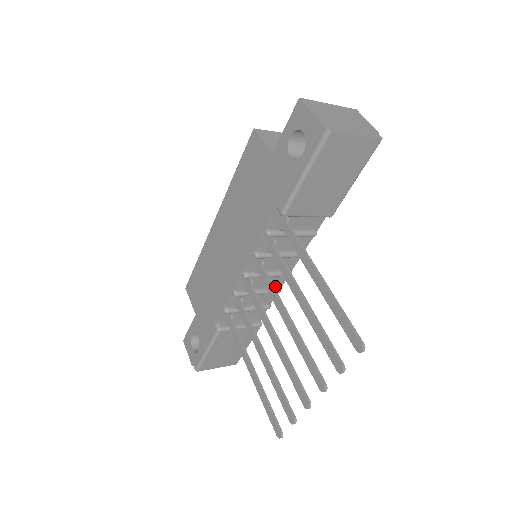
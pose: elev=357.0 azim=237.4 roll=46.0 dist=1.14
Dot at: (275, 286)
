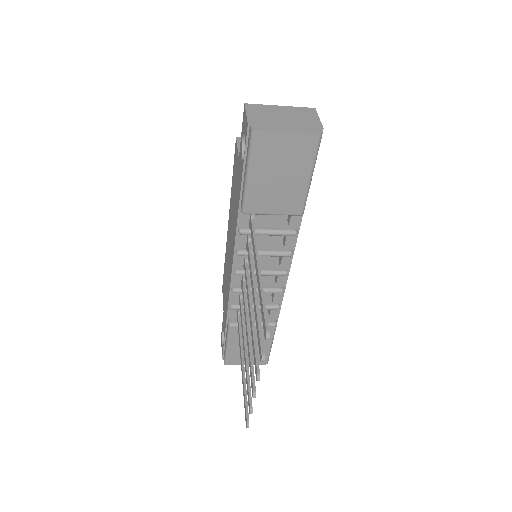
Dot at: (278, 286)
